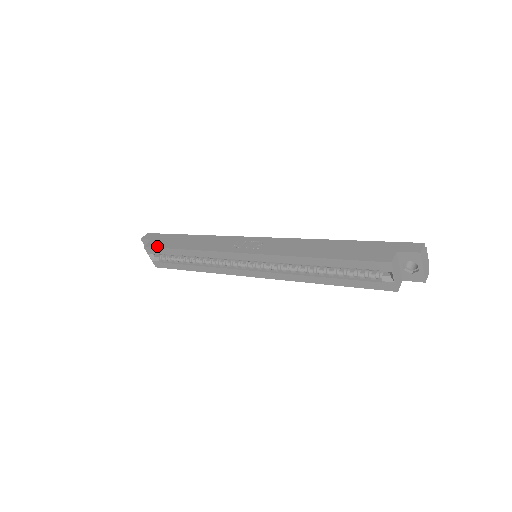
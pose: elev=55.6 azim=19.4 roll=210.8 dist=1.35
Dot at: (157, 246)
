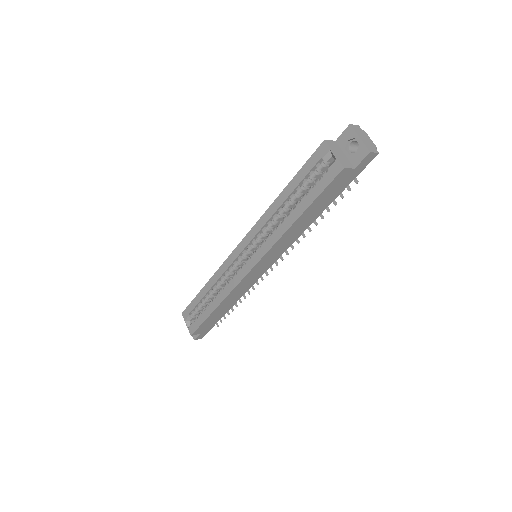
Dot at: (190, 304)
